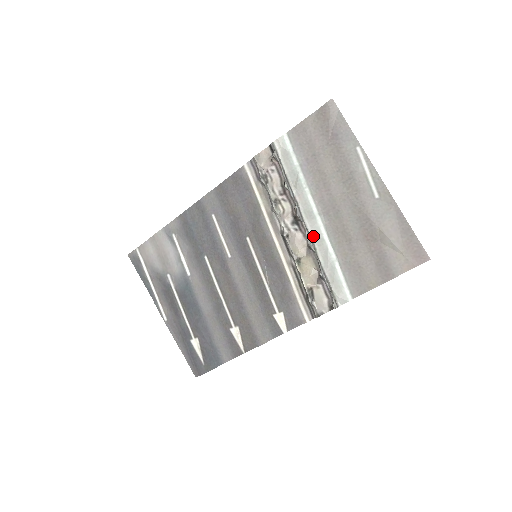
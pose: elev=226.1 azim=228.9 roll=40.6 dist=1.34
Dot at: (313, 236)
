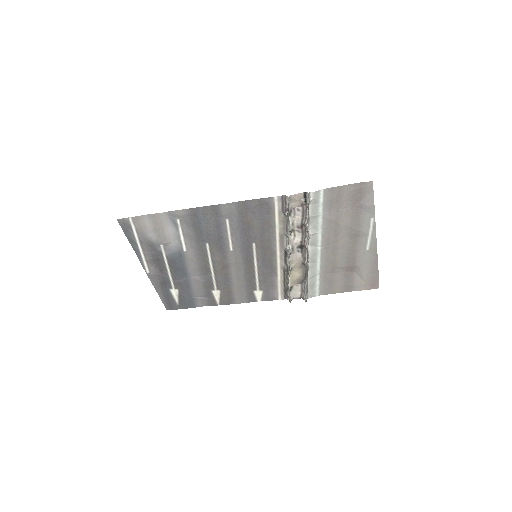
Dot at: (310, 259)
